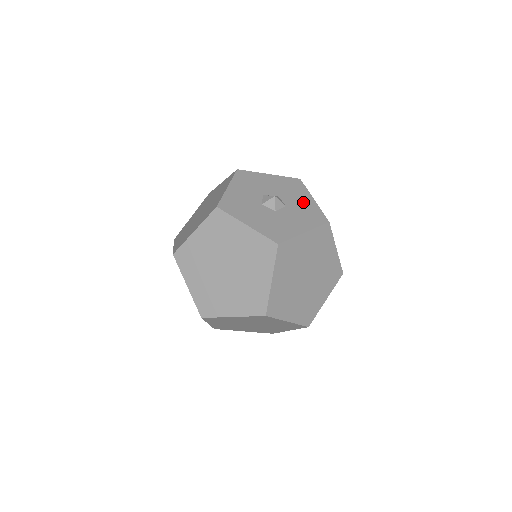
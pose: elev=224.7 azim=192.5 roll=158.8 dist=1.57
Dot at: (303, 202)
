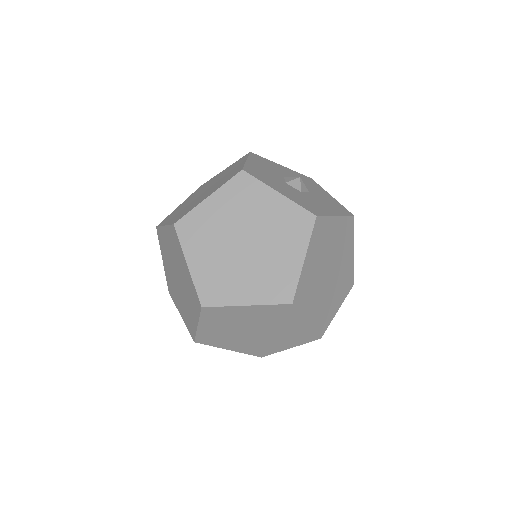
Dot at: (323, 194)
